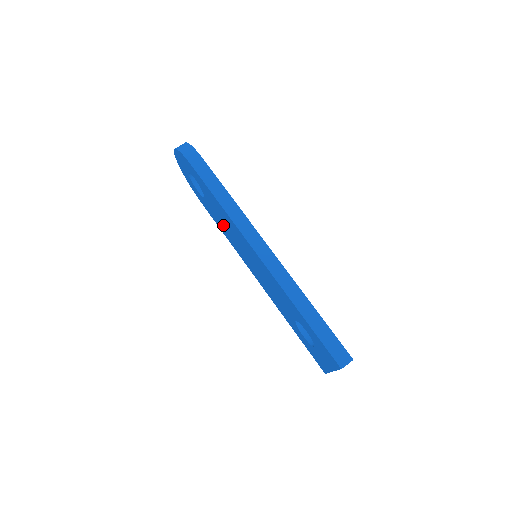
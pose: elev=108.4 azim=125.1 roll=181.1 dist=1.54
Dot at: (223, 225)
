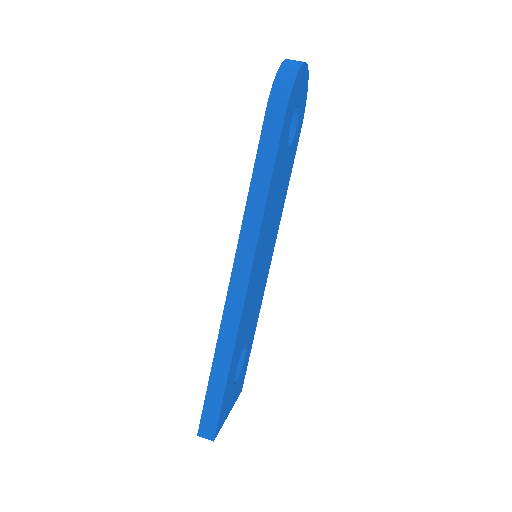
Dot at: occluded
